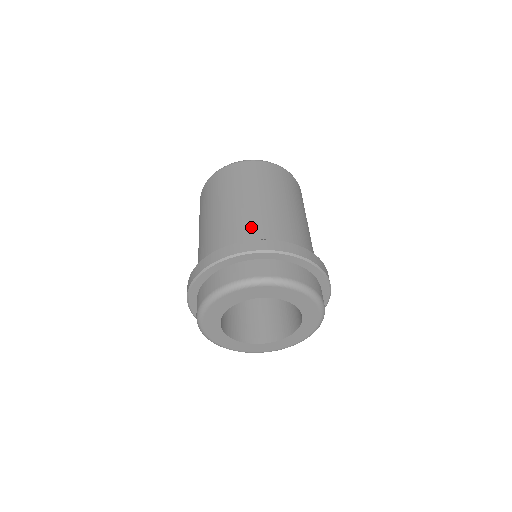
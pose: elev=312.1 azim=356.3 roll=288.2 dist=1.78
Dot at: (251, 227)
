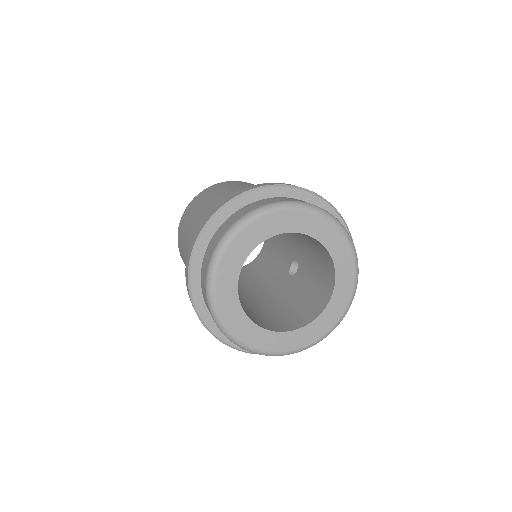
Dot at: occluded
